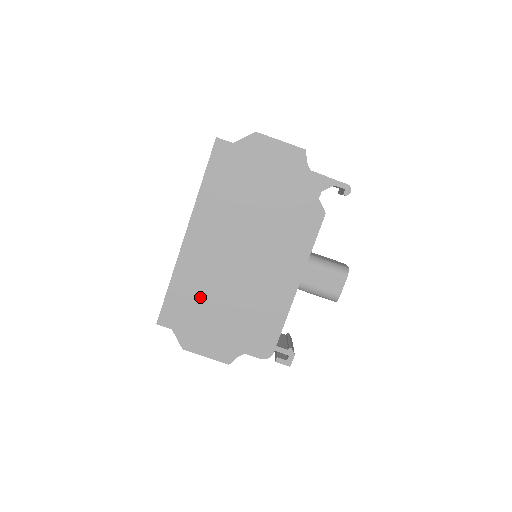
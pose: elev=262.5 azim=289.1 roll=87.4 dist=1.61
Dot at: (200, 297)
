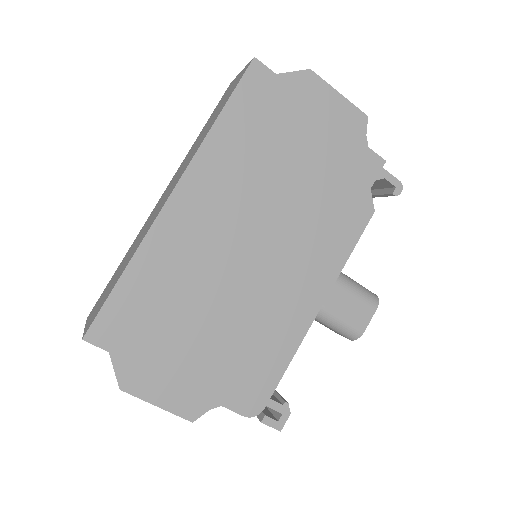
Dot at: (171, 302)
